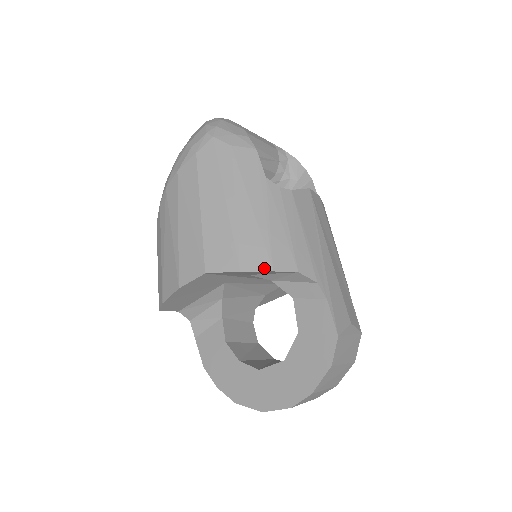
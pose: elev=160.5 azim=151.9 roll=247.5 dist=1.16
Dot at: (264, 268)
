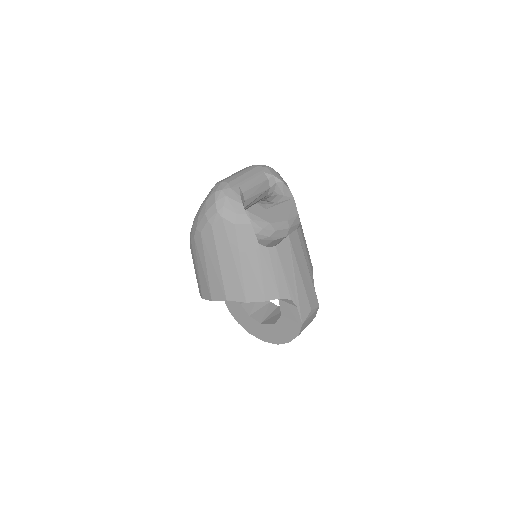
Dot at: (260, 300)
